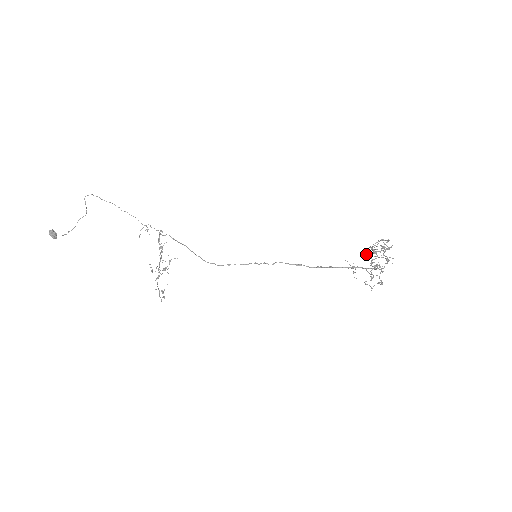
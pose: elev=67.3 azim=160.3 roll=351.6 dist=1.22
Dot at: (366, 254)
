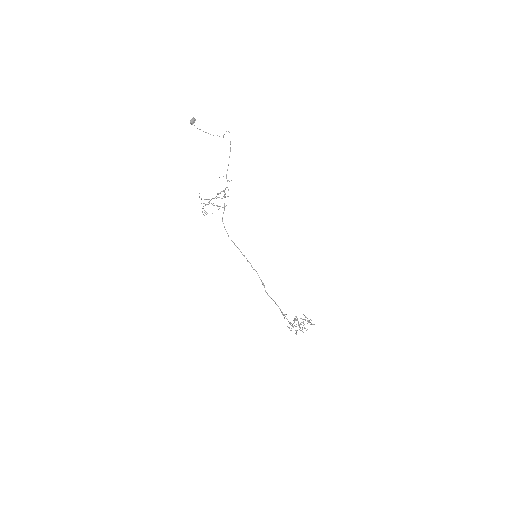
Dot at: occluded
